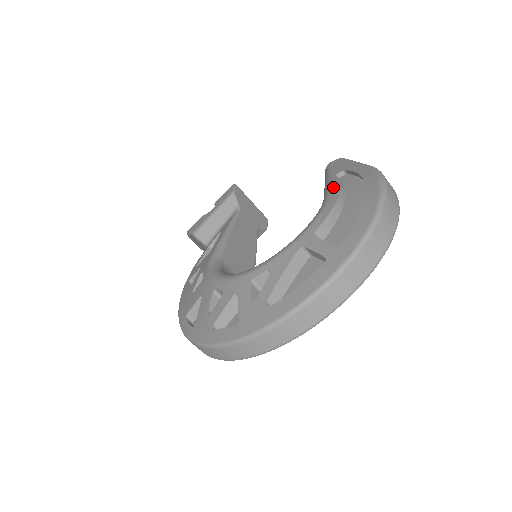
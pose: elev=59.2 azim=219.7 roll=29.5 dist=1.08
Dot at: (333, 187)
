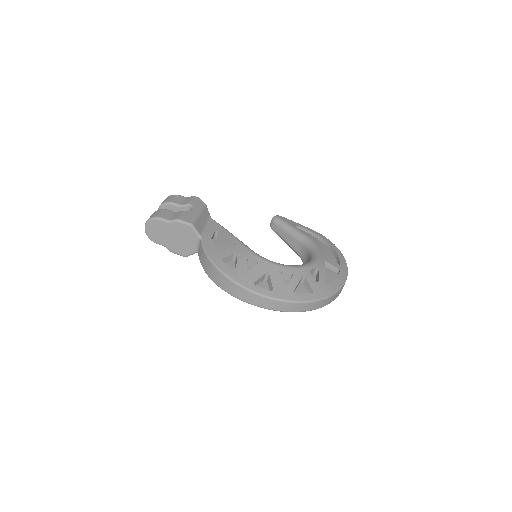
Dot at: (306, 234)
